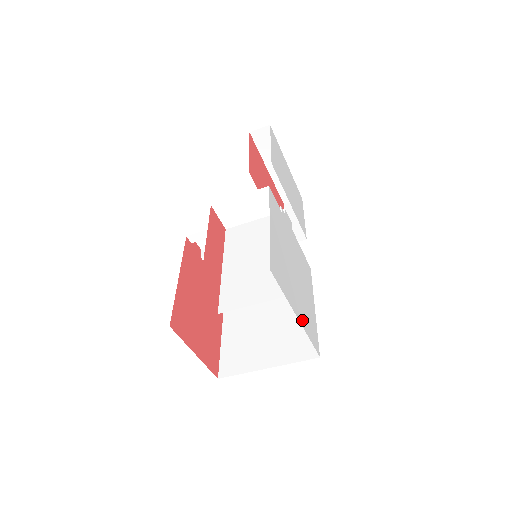
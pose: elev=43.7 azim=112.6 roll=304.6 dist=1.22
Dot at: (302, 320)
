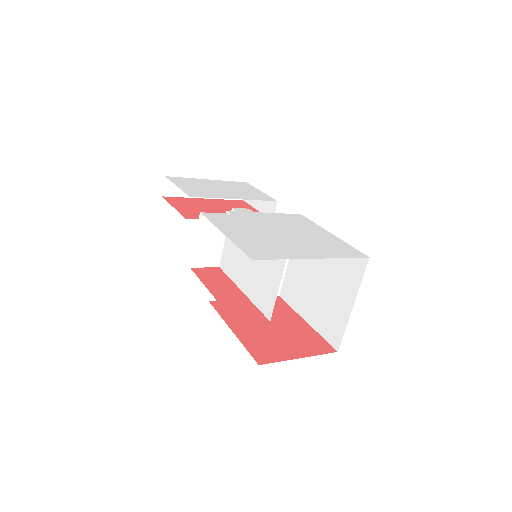
Dot at: (322, 255)
